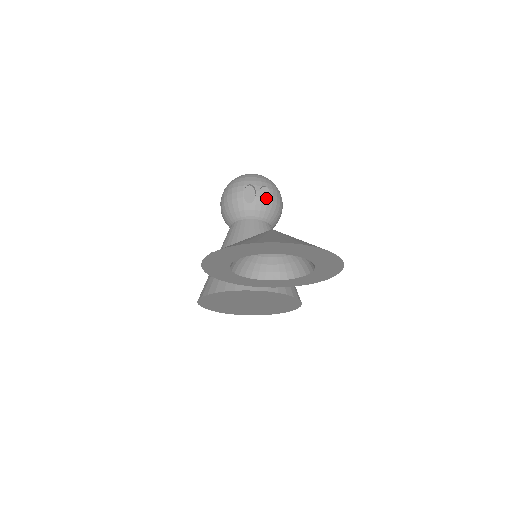
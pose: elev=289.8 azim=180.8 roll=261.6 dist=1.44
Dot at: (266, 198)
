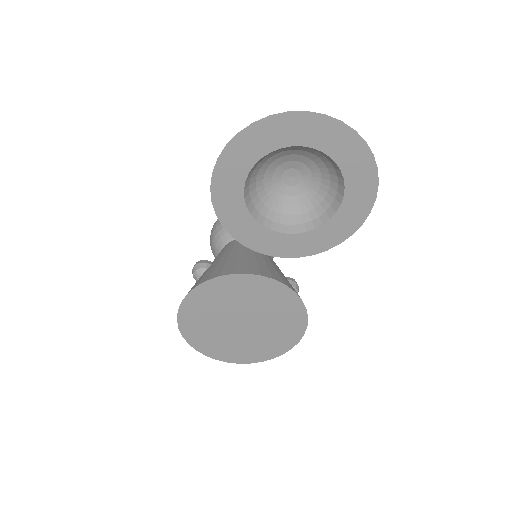
Dot at: occluded
